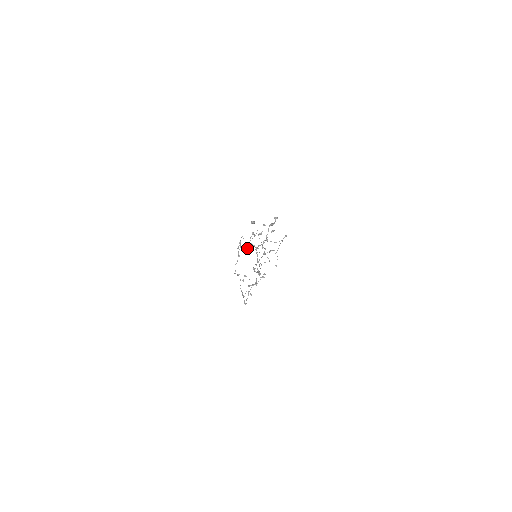
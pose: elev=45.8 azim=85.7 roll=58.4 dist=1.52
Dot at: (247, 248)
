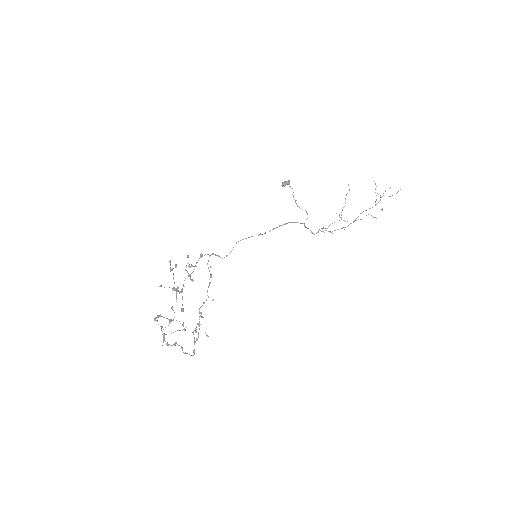
Dot at: (276, 227)
